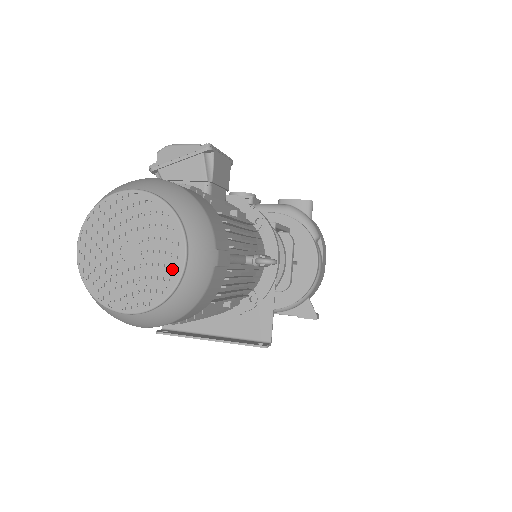
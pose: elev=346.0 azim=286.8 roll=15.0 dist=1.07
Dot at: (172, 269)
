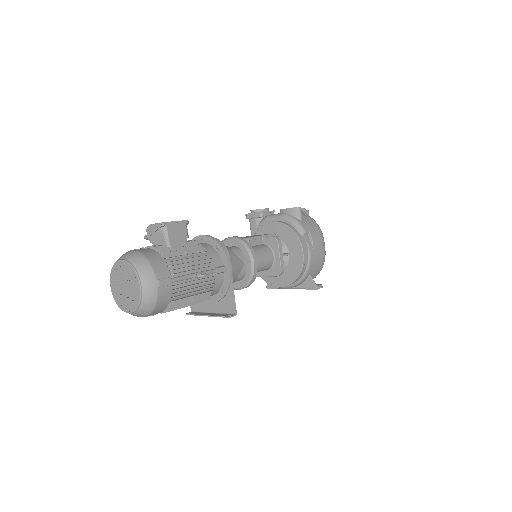
Dot at: (138, 293)
